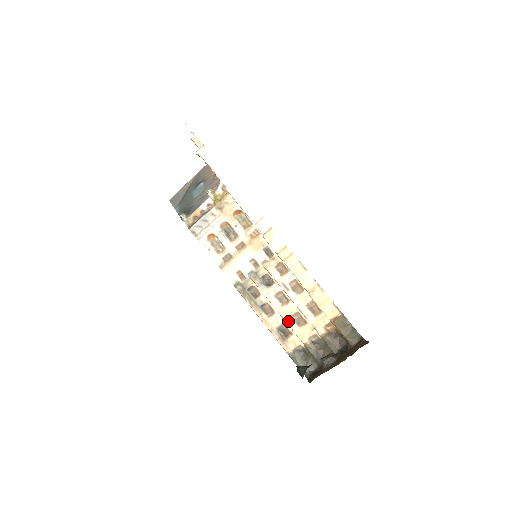
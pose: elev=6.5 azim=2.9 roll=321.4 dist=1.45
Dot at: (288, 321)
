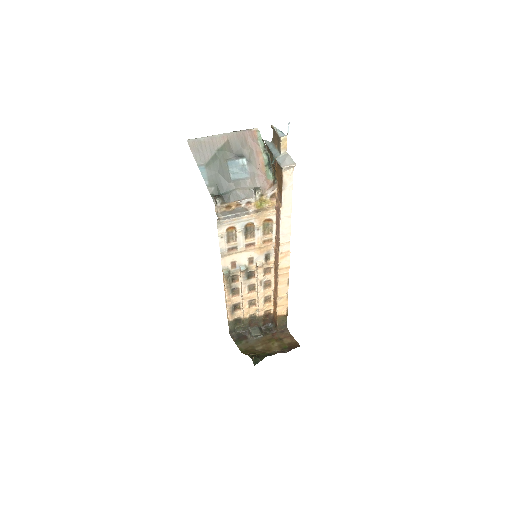
Dot at: (245, 303)
